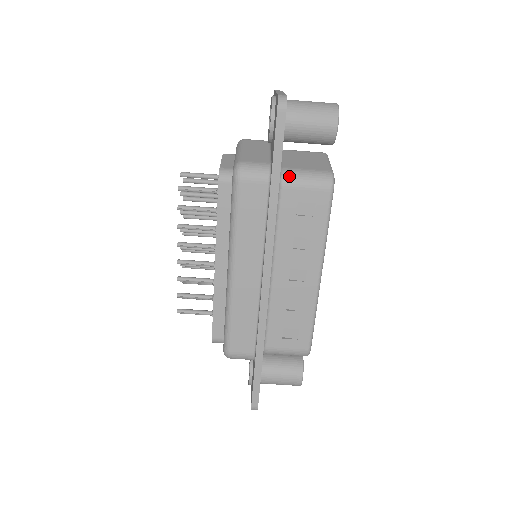
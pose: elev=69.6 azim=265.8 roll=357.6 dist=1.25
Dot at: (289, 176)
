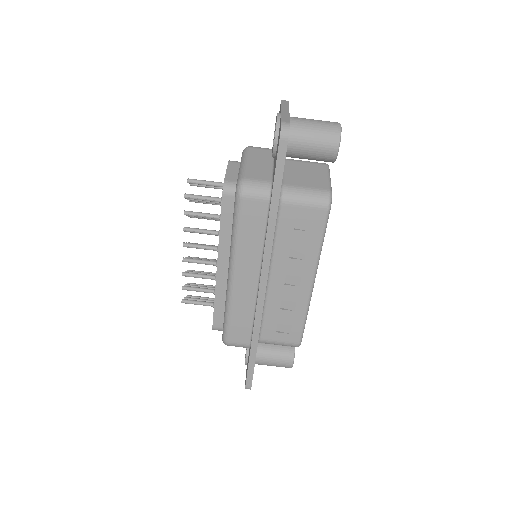
Dot at: (289, 194)
